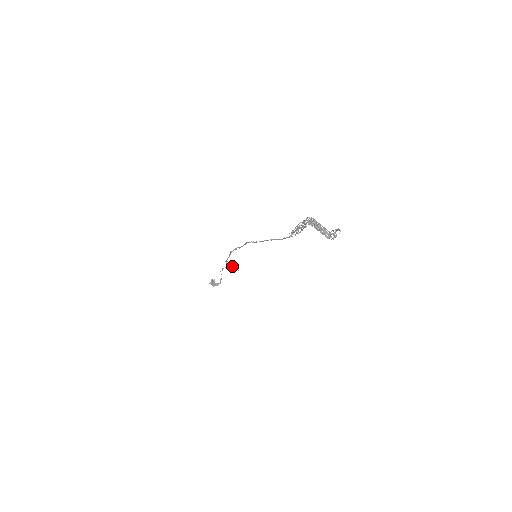
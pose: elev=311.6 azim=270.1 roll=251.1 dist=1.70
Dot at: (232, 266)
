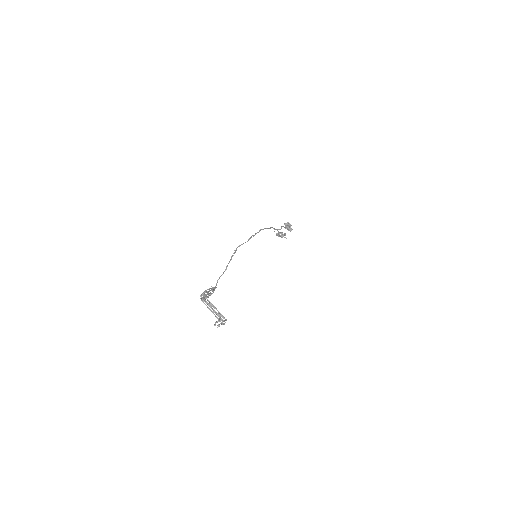
Dot at: (276, 234)
